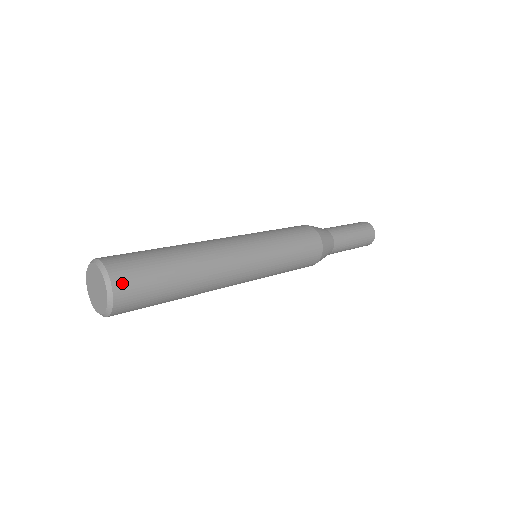
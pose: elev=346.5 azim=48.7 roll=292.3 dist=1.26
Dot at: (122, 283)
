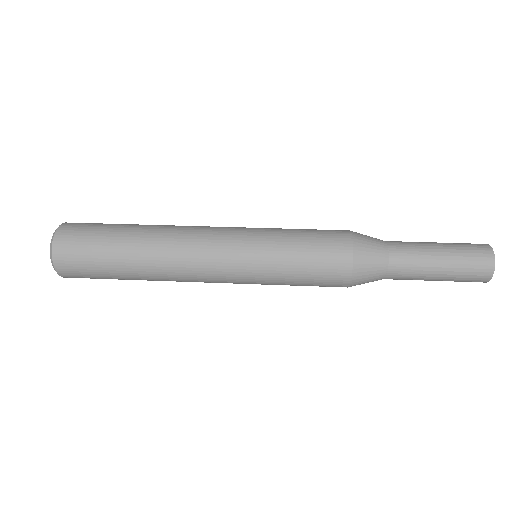
Dot at: (64, 265)
